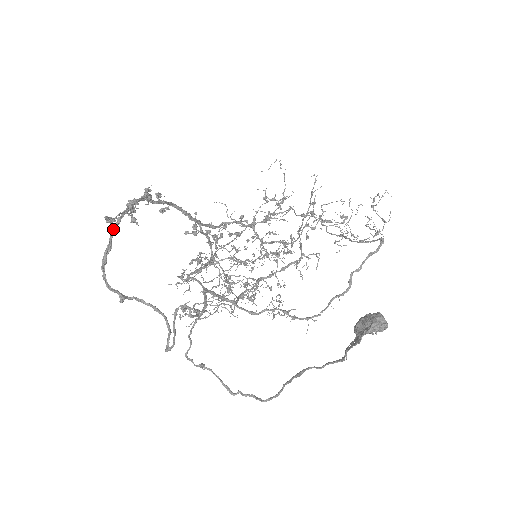
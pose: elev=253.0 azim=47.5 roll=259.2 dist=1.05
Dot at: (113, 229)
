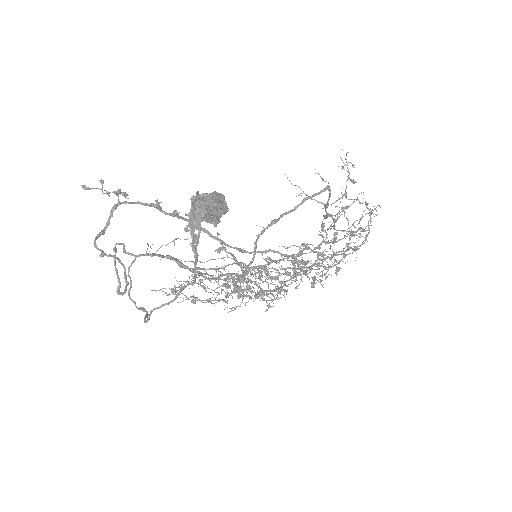
Dot at: (111, 212)
